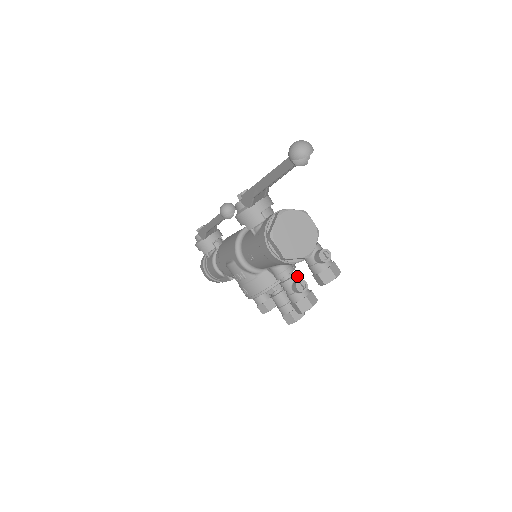
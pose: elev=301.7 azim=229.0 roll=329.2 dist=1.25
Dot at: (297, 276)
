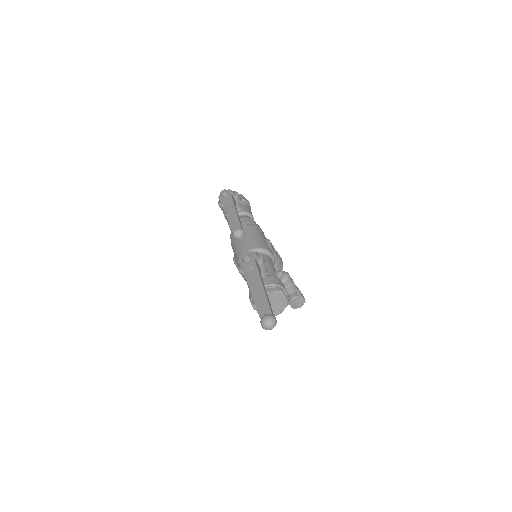
Dot at: occluded
